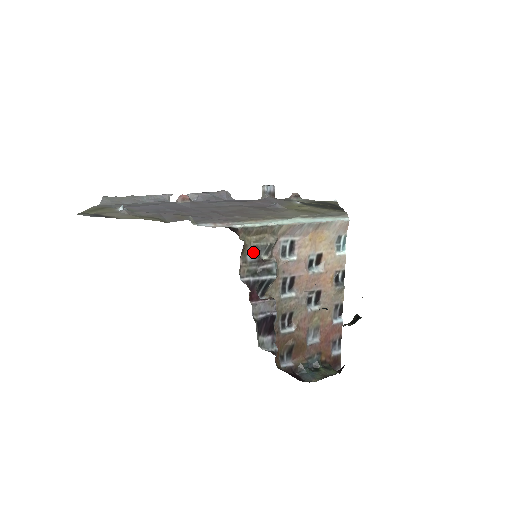
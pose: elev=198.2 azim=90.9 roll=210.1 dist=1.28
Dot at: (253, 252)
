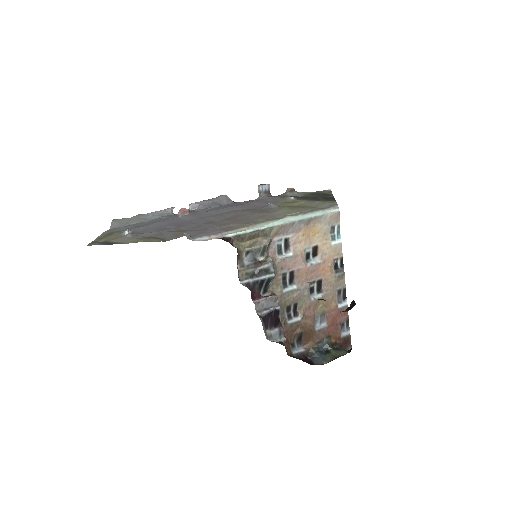
Dot at: (249, 256)
